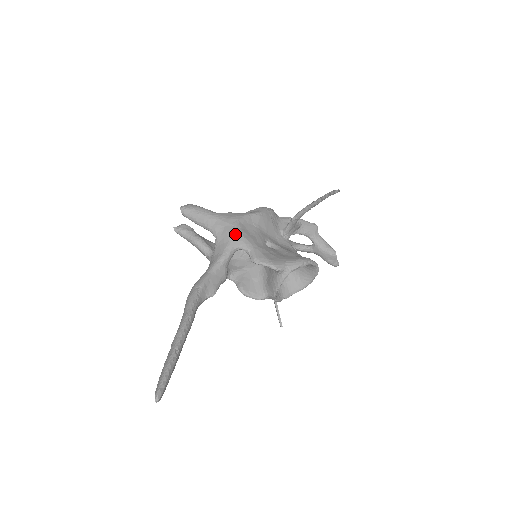
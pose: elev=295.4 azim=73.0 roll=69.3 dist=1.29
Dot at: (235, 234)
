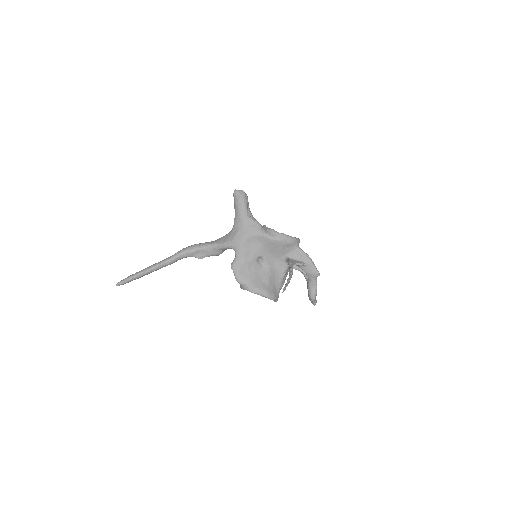
Dot at: (238, 240)
